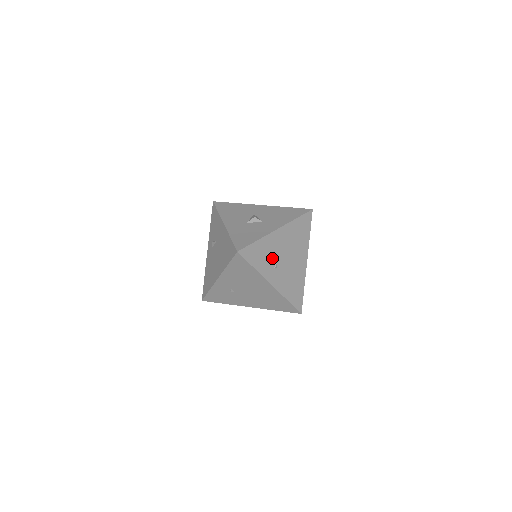
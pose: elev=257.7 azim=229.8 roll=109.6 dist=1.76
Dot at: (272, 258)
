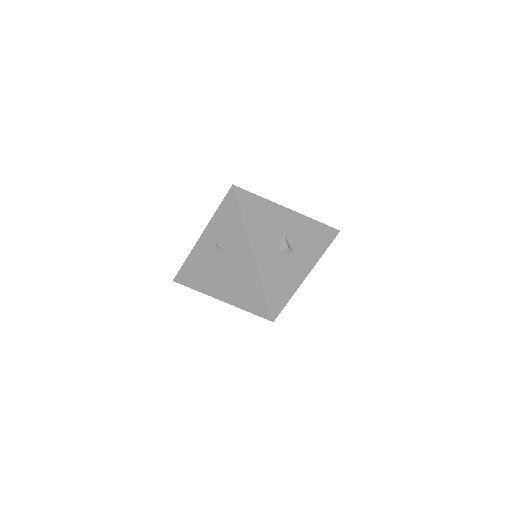
Dot at: occluded
